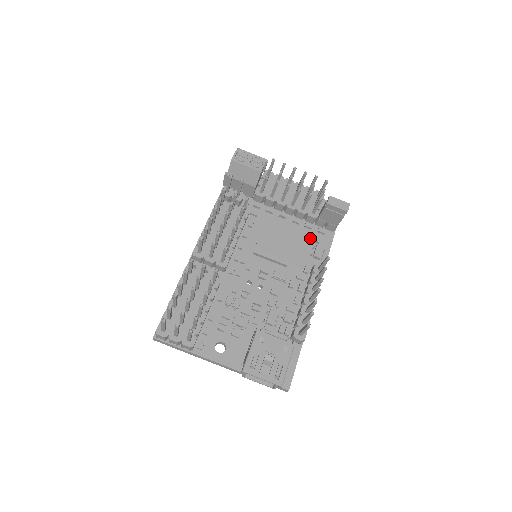
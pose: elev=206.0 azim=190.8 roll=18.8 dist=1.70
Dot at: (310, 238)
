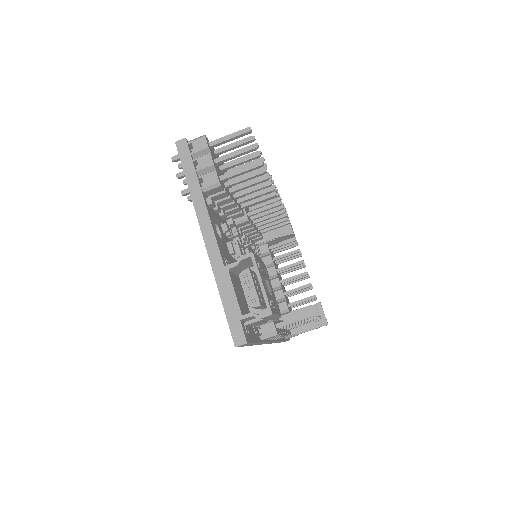
Dot at: occluded
